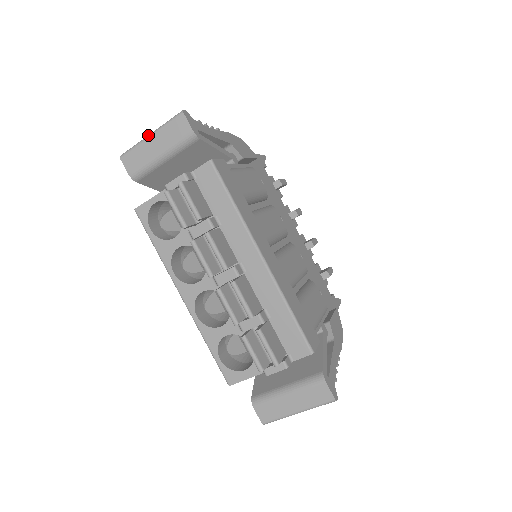
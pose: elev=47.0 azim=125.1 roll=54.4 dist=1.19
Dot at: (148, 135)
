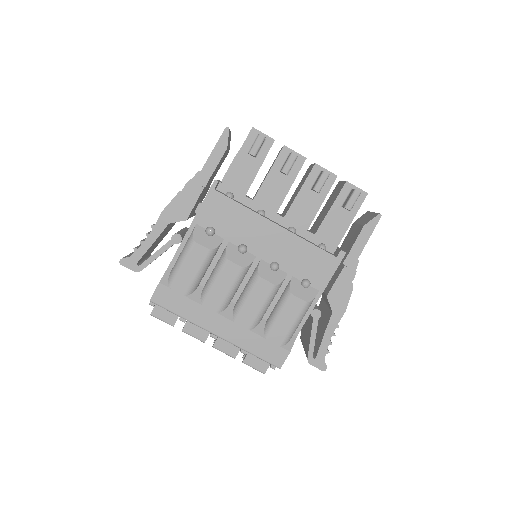
Dot at: occluded
